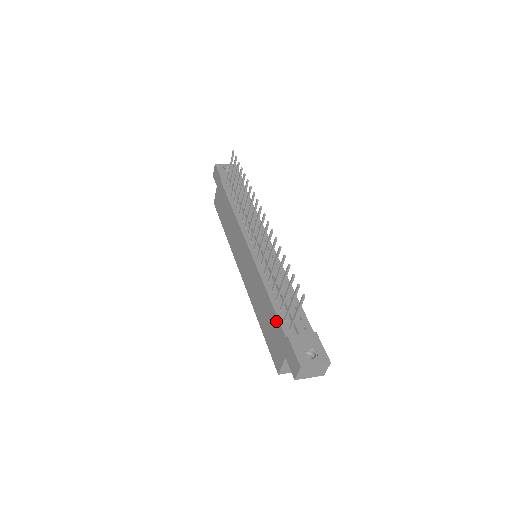
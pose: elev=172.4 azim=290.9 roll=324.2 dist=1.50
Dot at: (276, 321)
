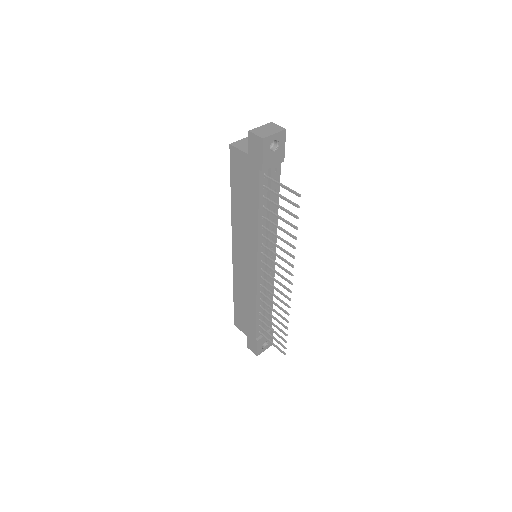
Dot at: (253, 325)
